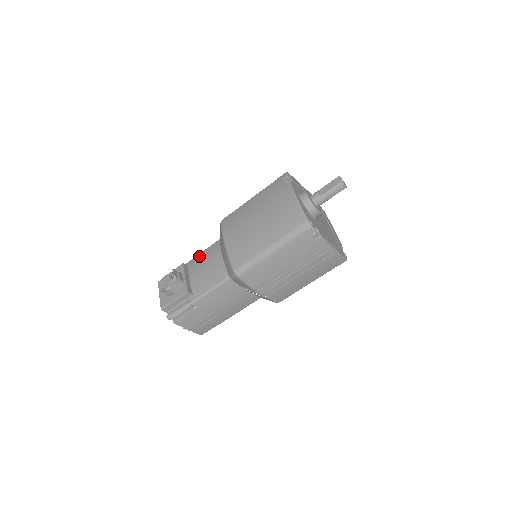
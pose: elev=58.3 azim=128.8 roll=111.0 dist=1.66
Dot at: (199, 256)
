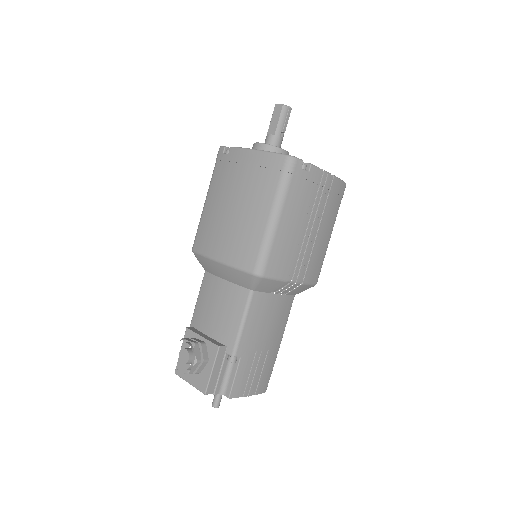
Dot at: (197, 307)
